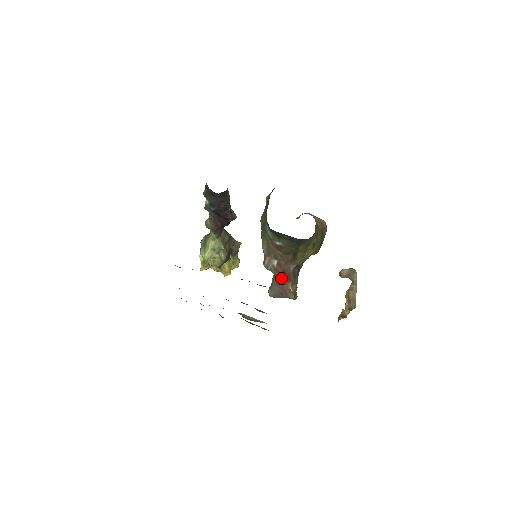
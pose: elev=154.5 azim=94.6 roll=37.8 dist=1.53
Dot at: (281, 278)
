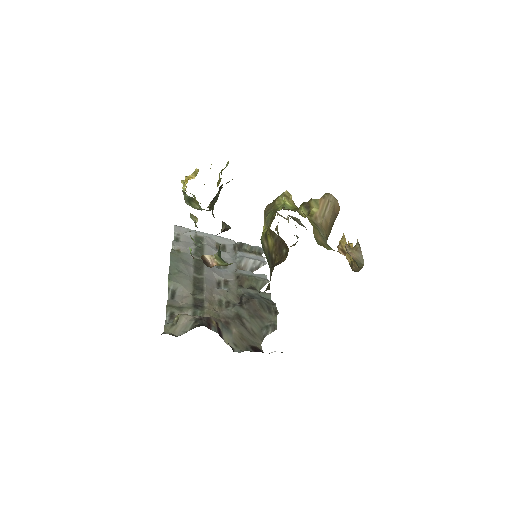
Dot at: occluded
